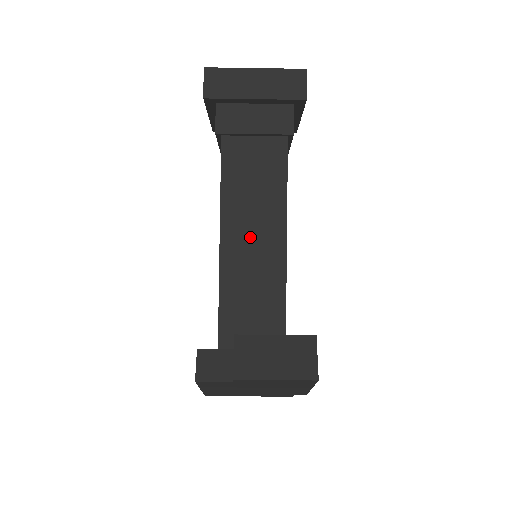
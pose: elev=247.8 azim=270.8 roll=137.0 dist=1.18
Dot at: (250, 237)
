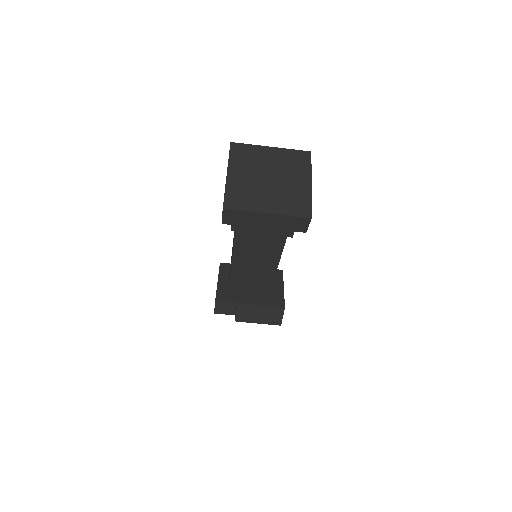
Dot at: (252, 268)
